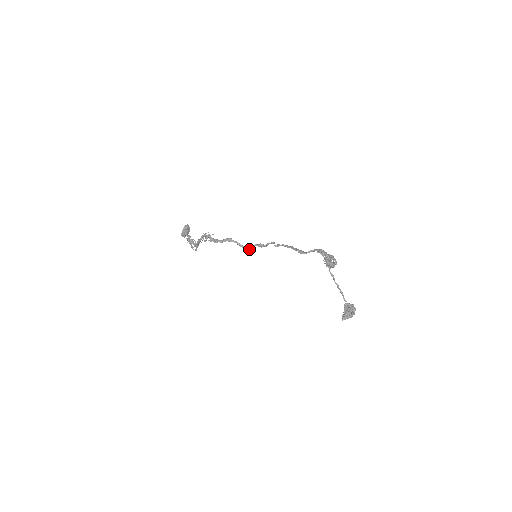
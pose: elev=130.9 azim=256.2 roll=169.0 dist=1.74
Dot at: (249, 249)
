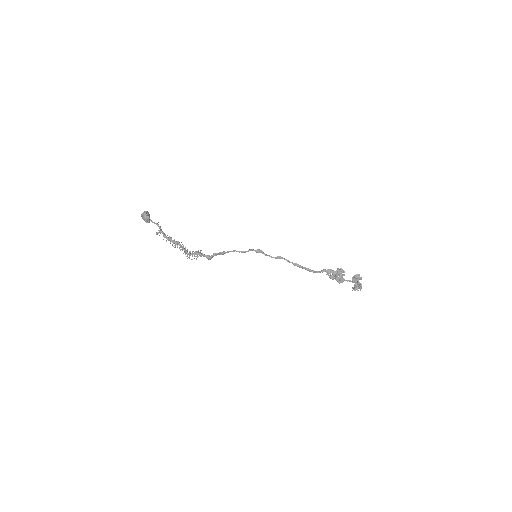
Dot at: occluded
